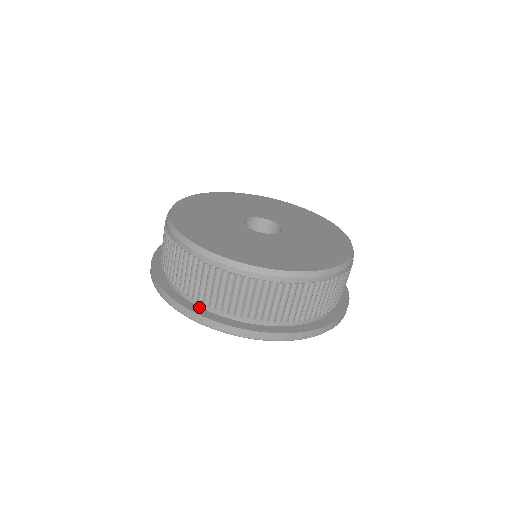
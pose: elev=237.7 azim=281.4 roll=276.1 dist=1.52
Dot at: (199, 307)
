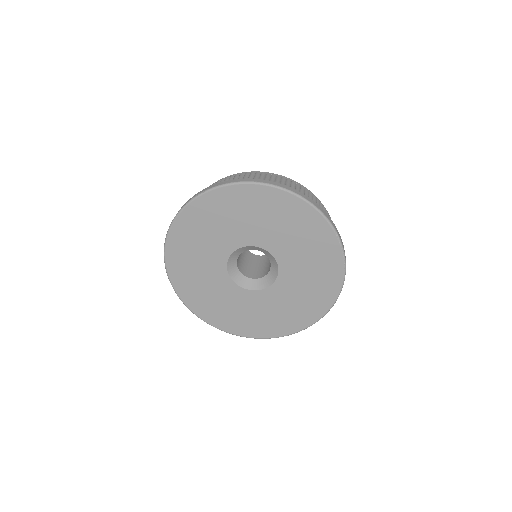
Dot at: occluded
